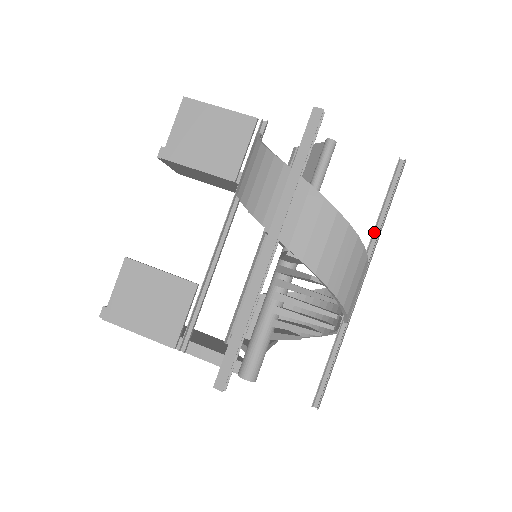
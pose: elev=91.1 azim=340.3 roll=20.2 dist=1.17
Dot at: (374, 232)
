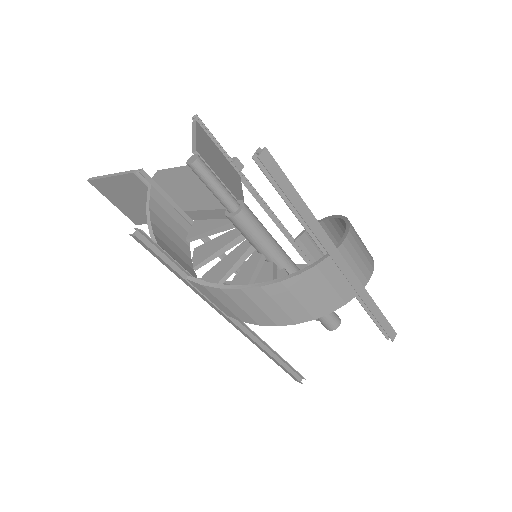
Dot at: (307, 226)
